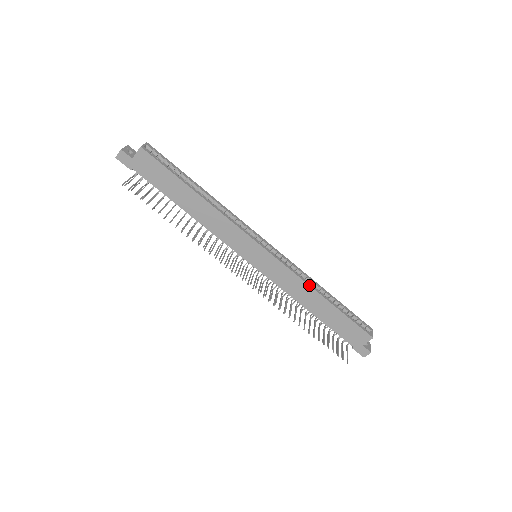
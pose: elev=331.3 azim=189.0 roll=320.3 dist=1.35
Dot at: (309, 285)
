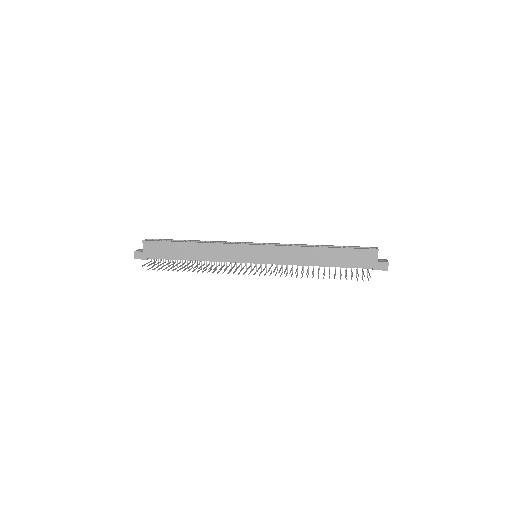
Dot at: (302, 247)
